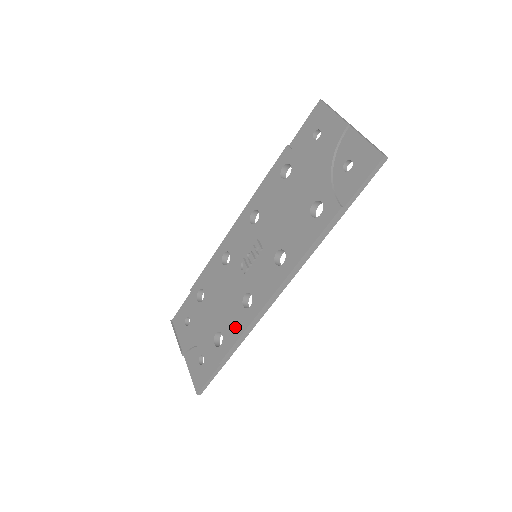
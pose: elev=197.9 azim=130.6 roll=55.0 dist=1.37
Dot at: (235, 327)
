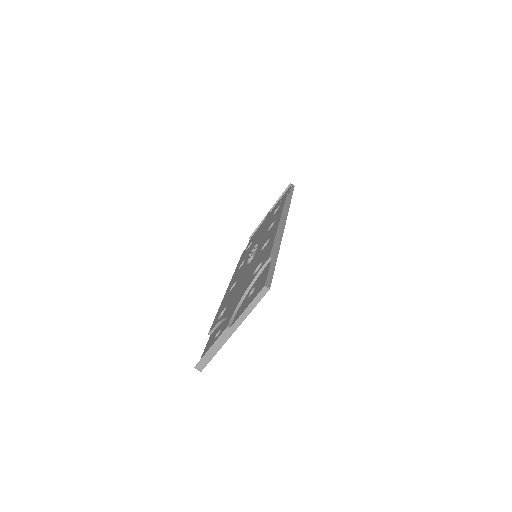
Dot at: (266, 249)
